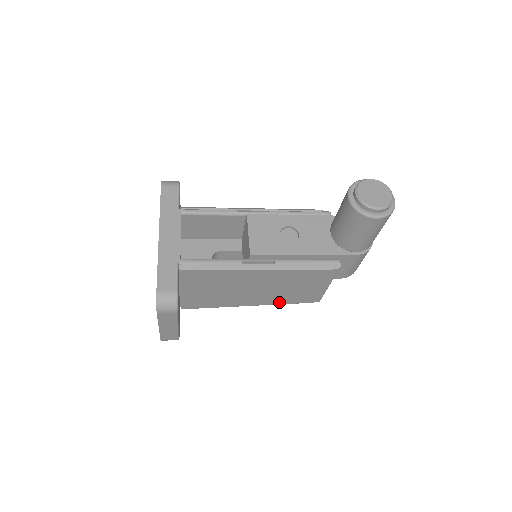
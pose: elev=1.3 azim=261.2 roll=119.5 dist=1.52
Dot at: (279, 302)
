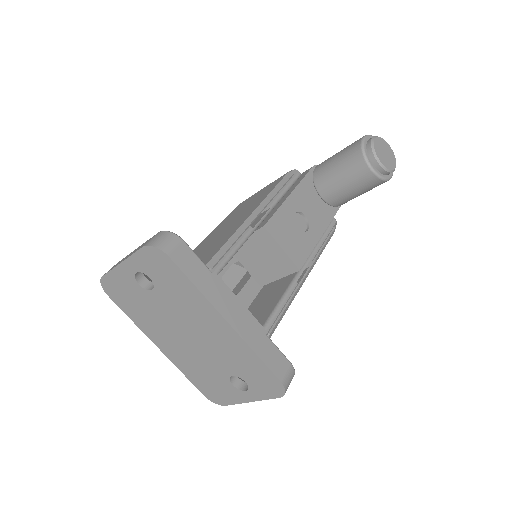
Dot at: occluded
